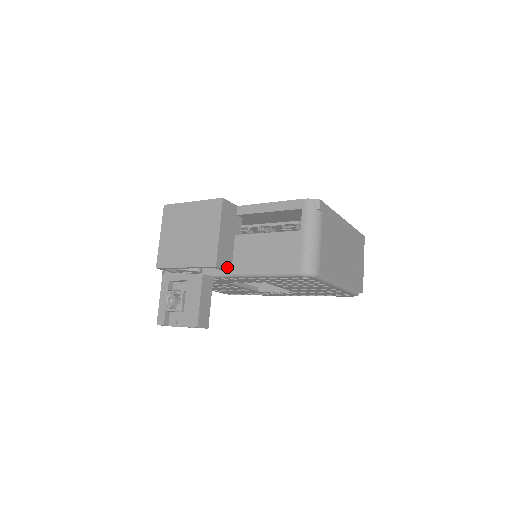
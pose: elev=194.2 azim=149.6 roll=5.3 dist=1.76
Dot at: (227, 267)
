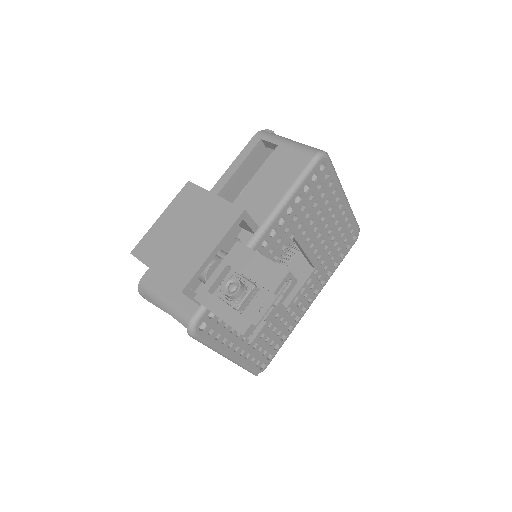
Dot at: (252, 221)
